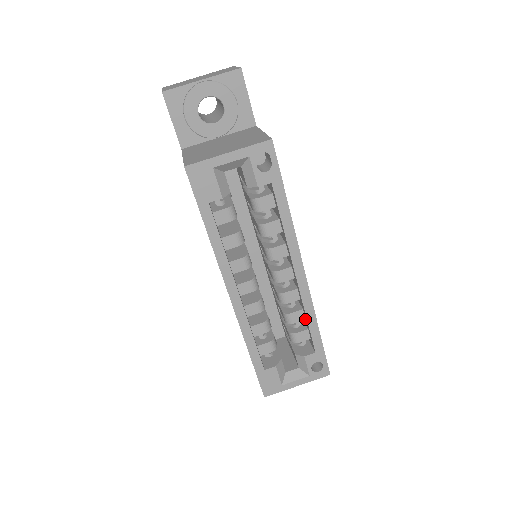
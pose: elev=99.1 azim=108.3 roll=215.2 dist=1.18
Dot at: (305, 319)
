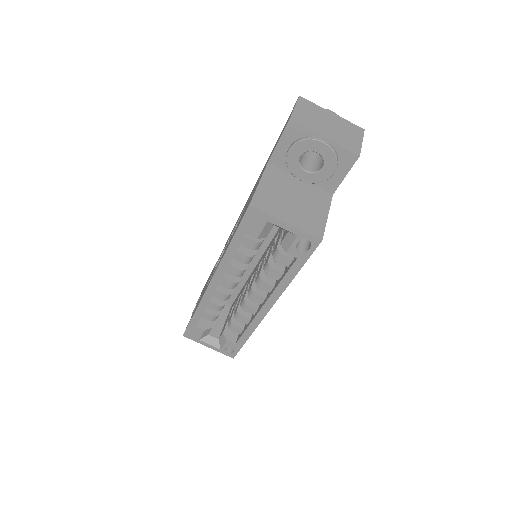
Dot at: (247, 324)
